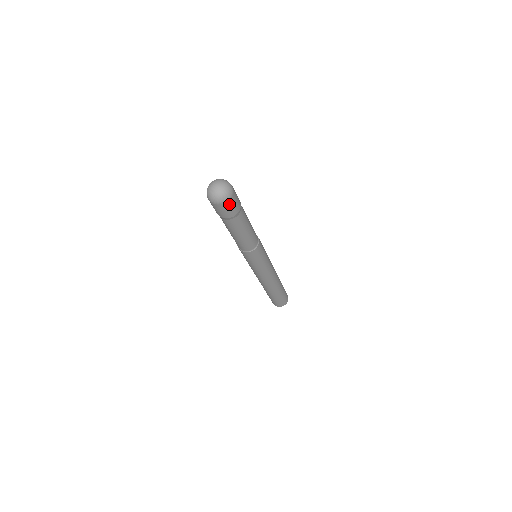
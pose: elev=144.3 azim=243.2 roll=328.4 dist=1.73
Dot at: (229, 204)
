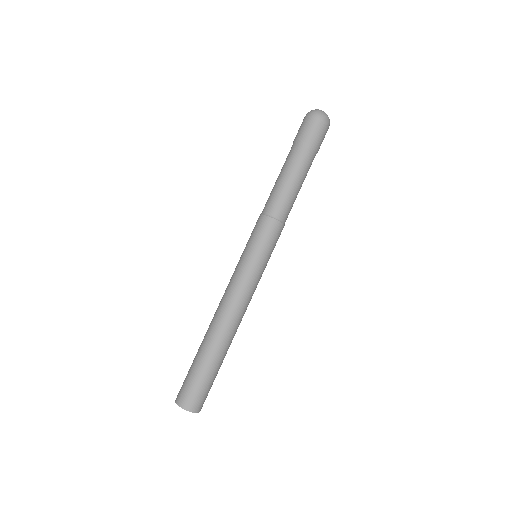
Dot at: (310, 122)
